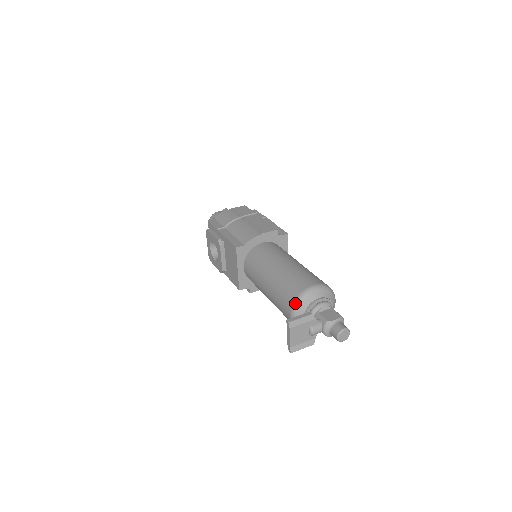
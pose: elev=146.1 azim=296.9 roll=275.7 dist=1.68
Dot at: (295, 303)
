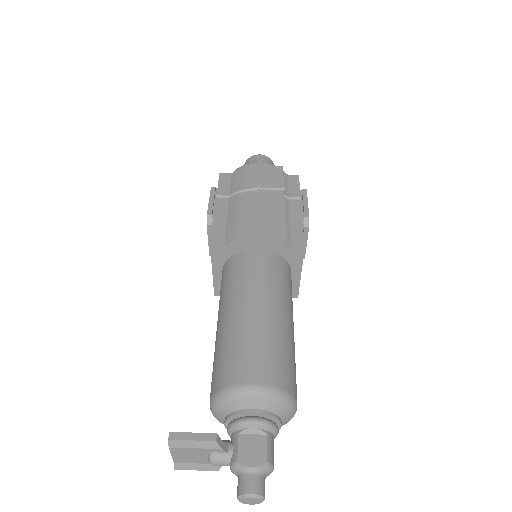
Dot at: (215, 397)
